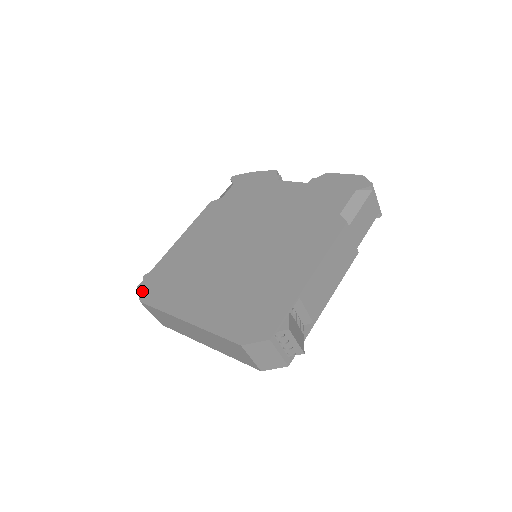
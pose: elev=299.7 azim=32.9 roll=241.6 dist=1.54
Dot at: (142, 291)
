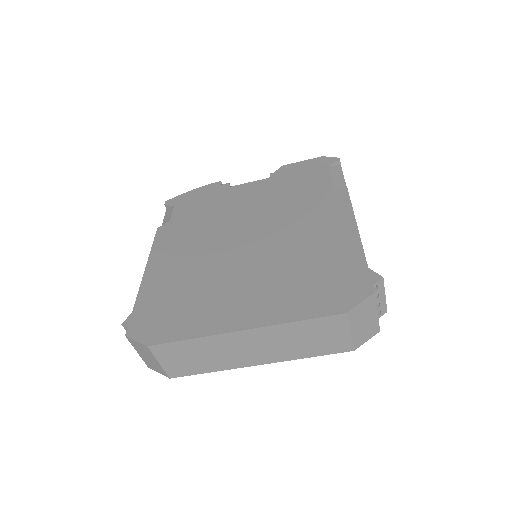
Dot at: (139, 335)
